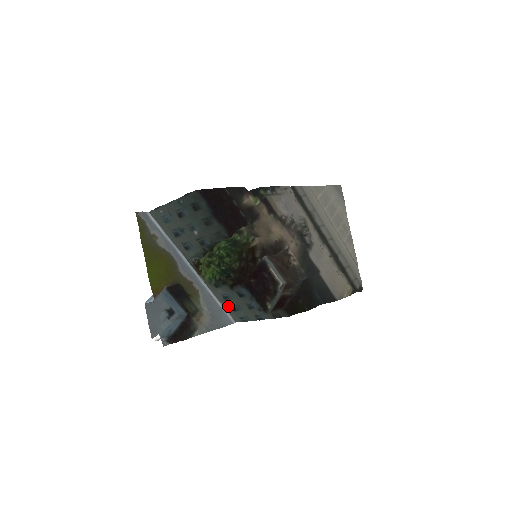
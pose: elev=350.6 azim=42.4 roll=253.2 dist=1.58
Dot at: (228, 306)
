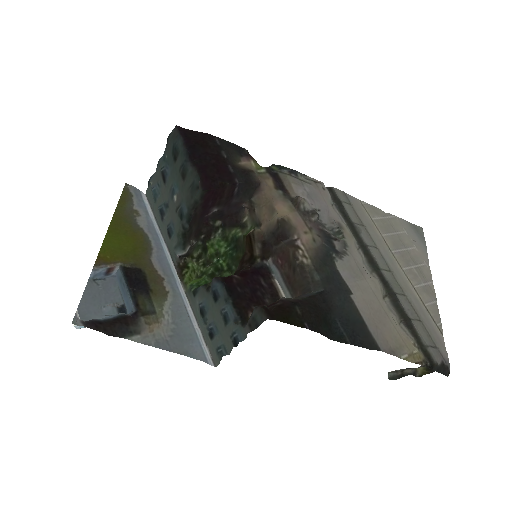
Dot at: (206, 331)
